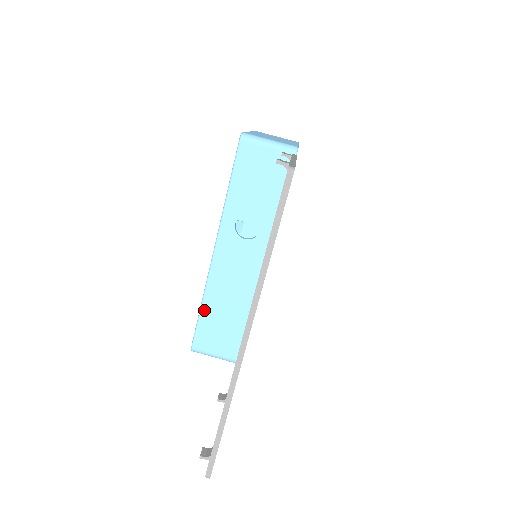
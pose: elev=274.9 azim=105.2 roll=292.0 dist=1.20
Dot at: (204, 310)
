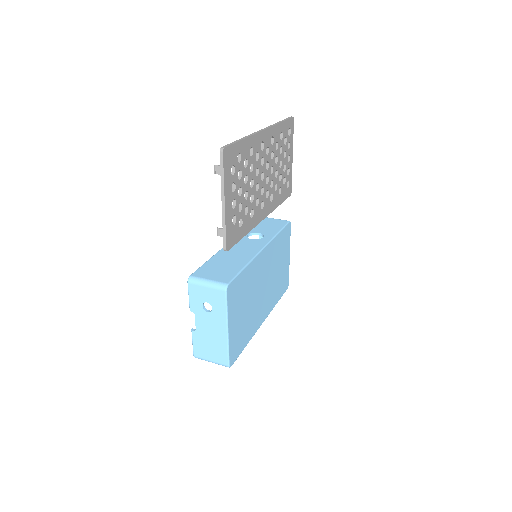
Dot at: (211, 260)
